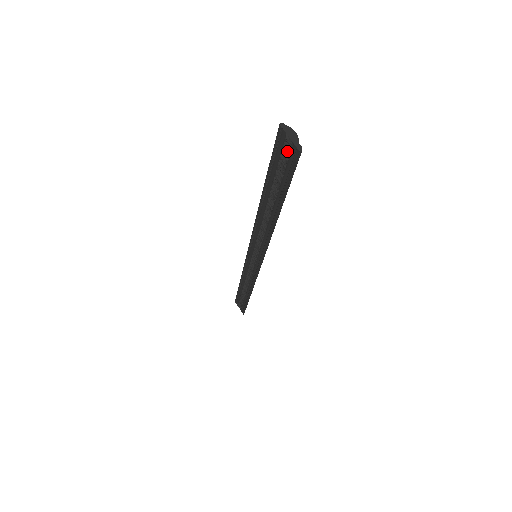
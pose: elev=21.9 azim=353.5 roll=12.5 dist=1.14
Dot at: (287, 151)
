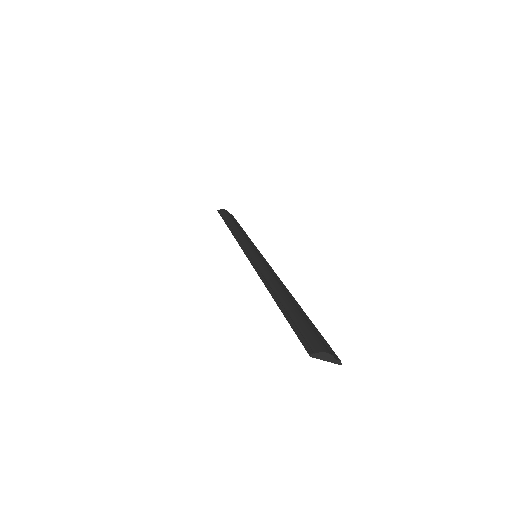
Dot at: occluded
